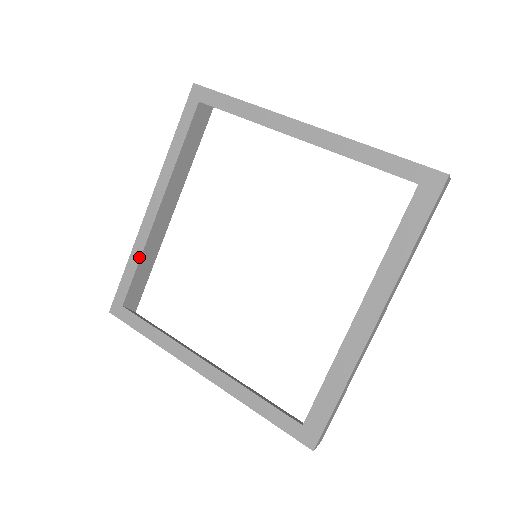
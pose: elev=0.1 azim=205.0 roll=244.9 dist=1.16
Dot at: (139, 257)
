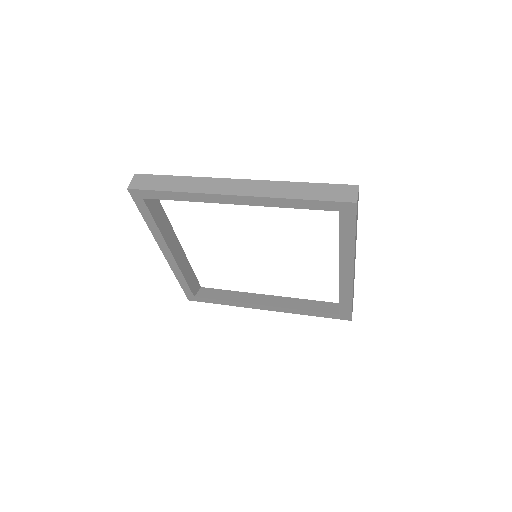
Dot at: (183, 277)
